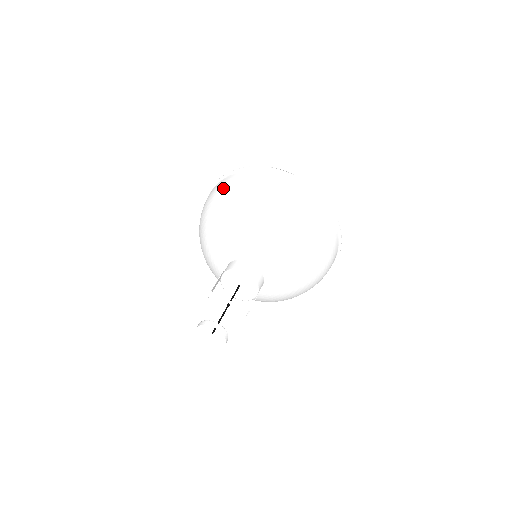
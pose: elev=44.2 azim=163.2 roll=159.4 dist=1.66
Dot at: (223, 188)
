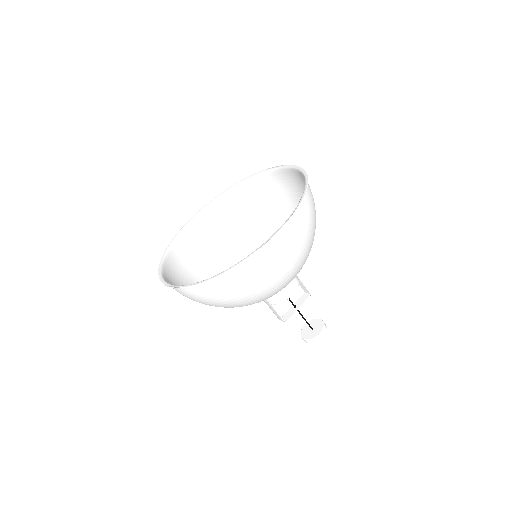
Dot at: (219, 298)
